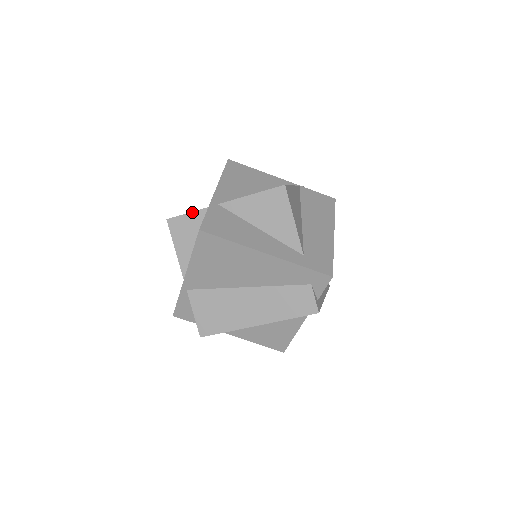
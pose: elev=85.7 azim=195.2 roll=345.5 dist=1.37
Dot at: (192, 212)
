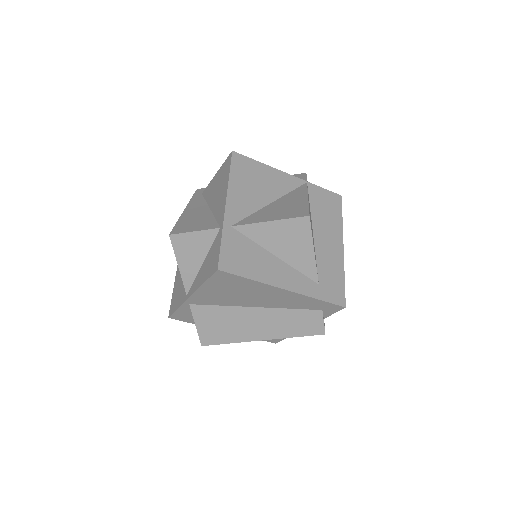
Dot at: (200, 231)
